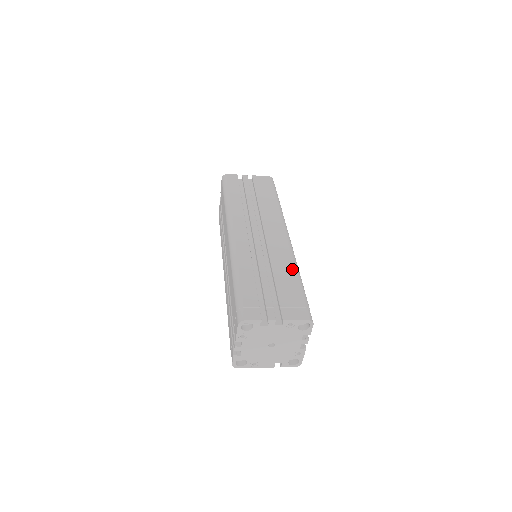
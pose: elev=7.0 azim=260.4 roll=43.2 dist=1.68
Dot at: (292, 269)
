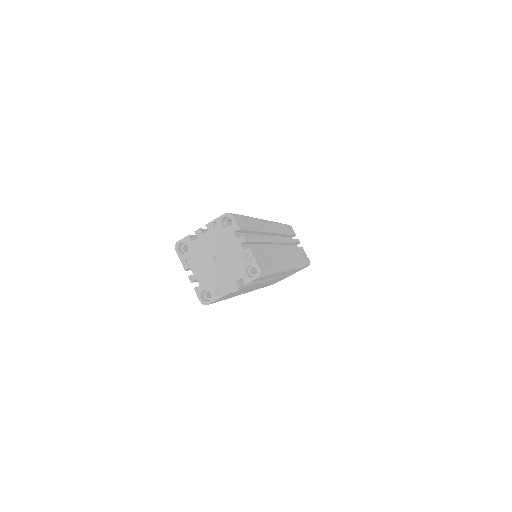
Dot at: occluded
